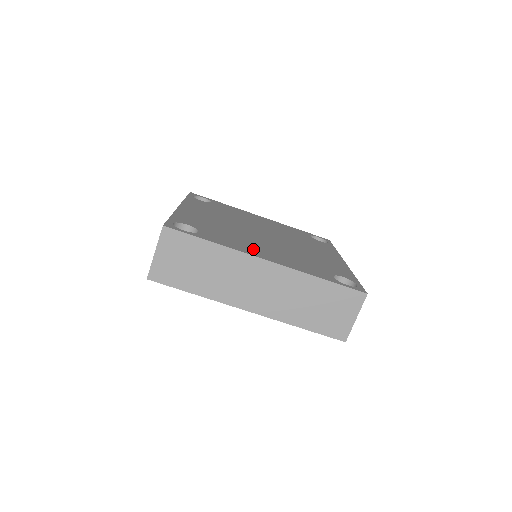
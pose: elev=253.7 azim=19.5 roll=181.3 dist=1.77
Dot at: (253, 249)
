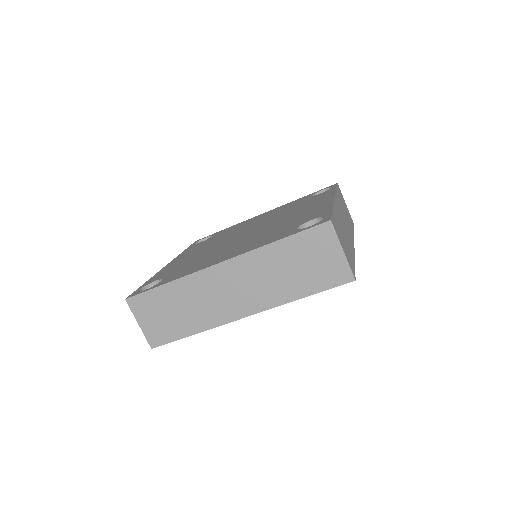
Dot at: (212, 260)
